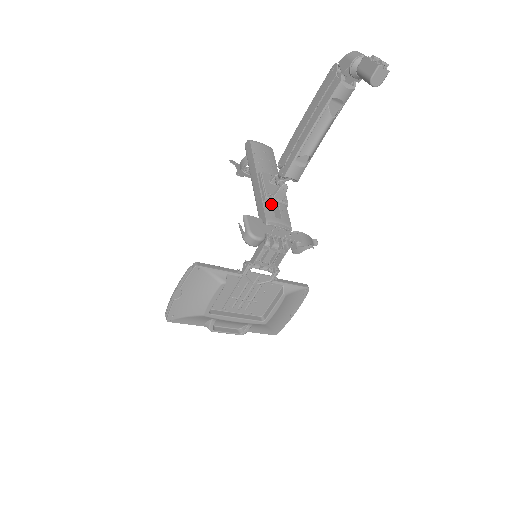
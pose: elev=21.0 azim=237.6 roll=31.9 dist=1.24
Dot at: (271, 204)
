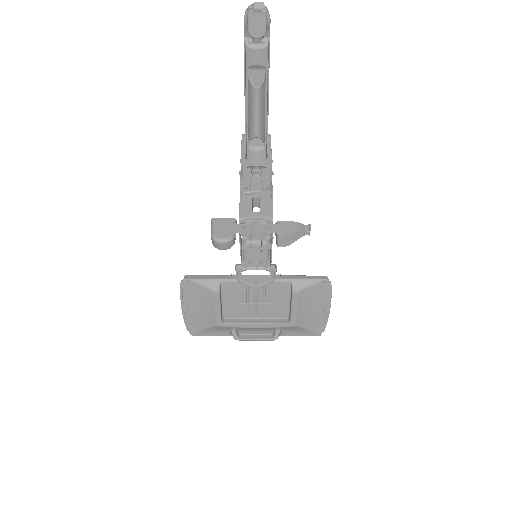
Dot at: (250, 198)
